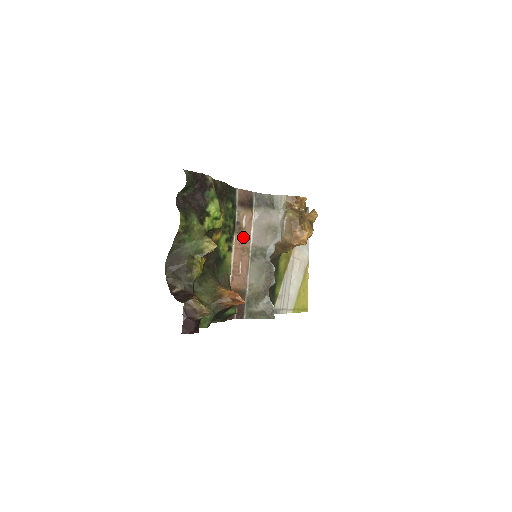
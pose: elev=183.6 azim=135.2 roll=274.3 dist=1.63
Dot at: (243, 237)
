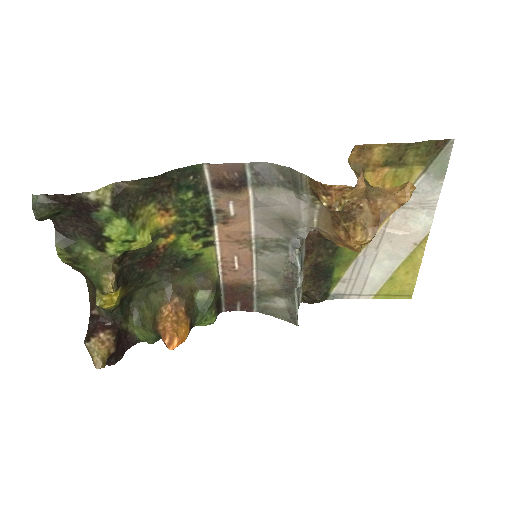
Dot at: (234, 227)
